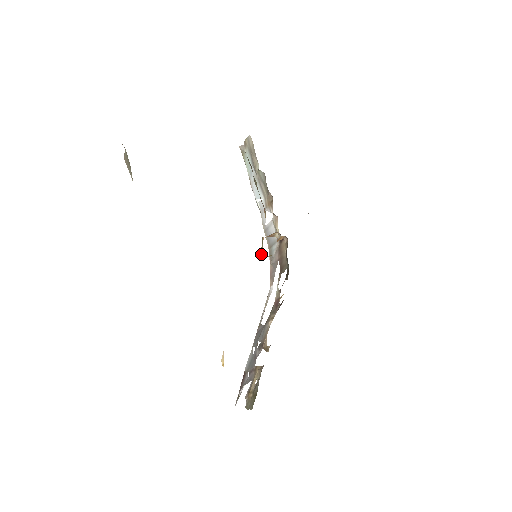
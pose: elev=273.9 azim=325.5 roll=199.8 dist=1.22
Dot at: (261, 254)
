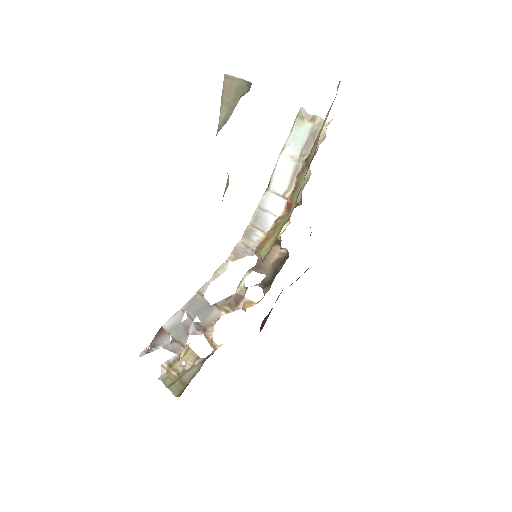
Dot at: (259, 254)
